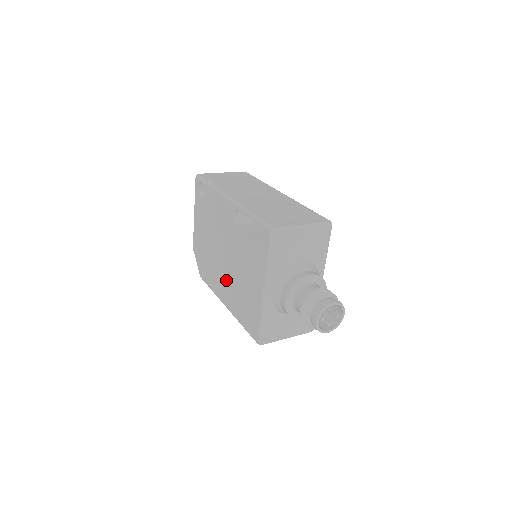
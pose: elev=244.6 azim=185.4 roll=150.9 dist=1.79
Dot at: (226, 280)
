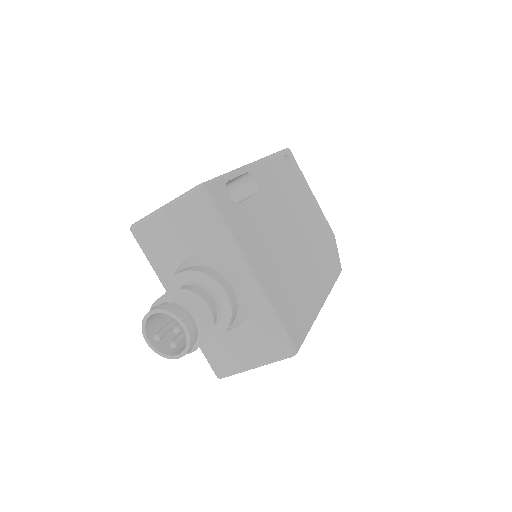
Dot at: occluded
